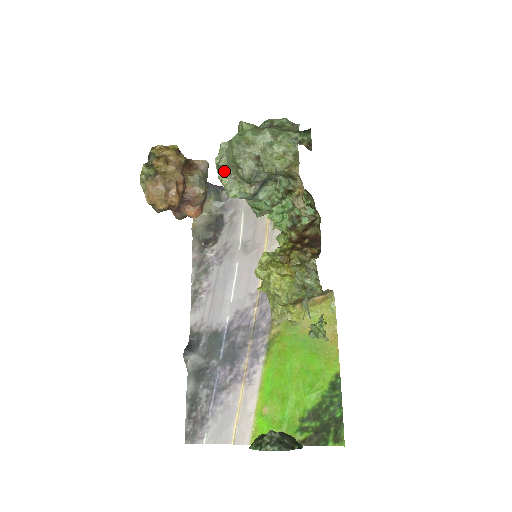
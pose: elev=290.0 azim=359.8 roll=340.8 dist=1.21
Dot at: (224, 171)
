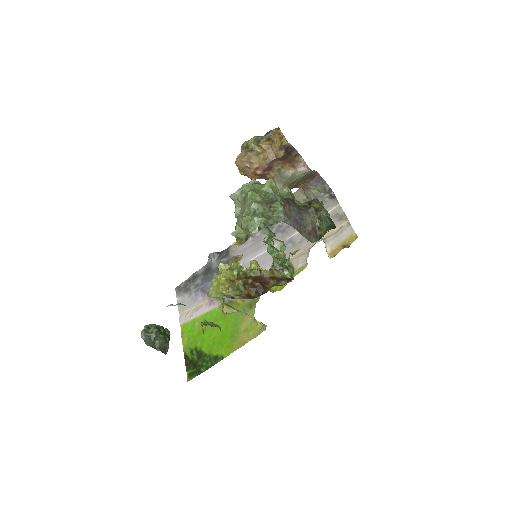
Dot at: occluded
